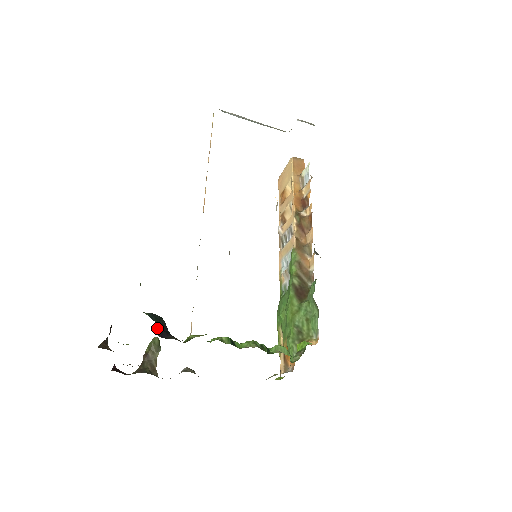
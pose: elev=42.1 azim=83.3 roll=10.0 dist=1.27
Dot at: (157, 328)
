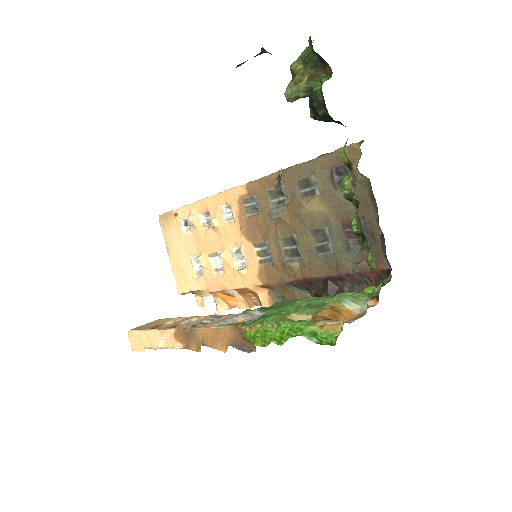
Dot at: occluded
